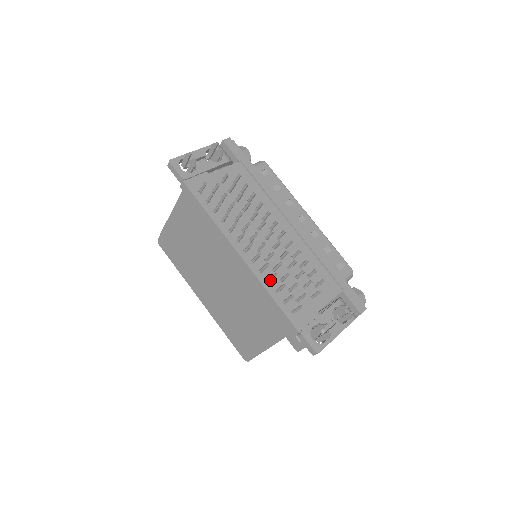
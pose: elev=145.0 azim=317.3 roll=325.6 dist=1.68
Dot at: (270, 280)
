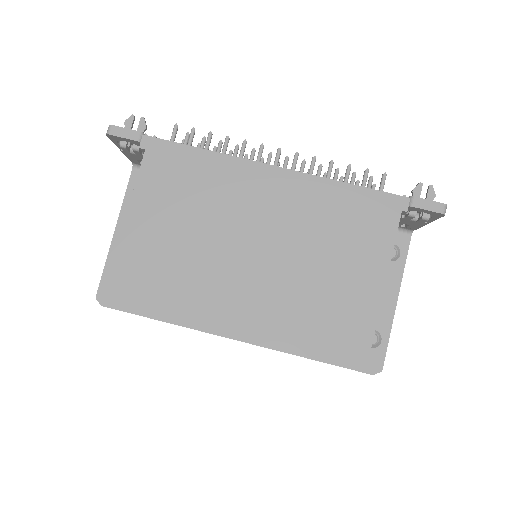
Dot at: (329, 175)
